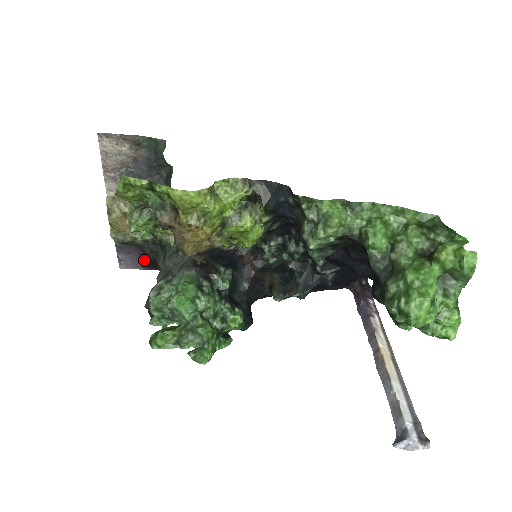
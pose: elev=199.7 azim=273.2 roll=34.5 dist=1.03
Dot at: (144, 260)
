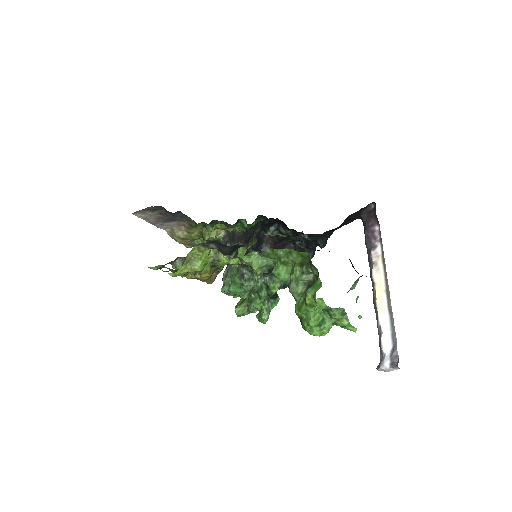
Dot at: occluded
